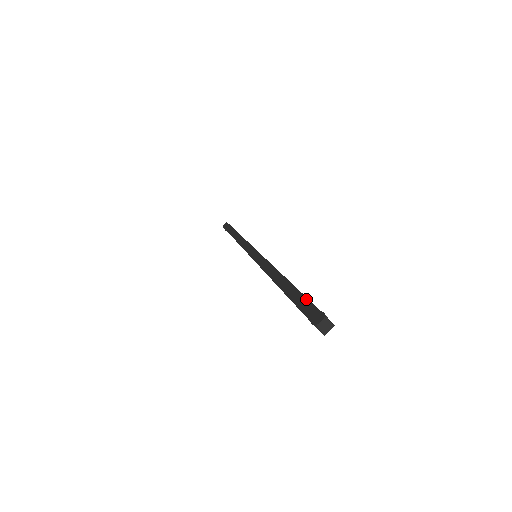
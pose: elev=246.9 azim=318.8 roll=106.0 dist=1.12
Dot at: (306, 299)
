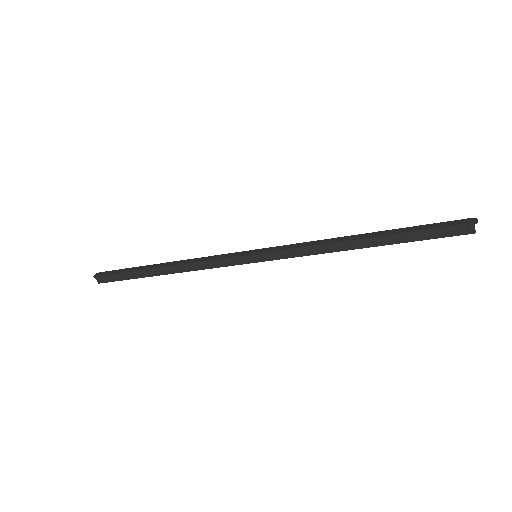
Dot at: (432, 224)
